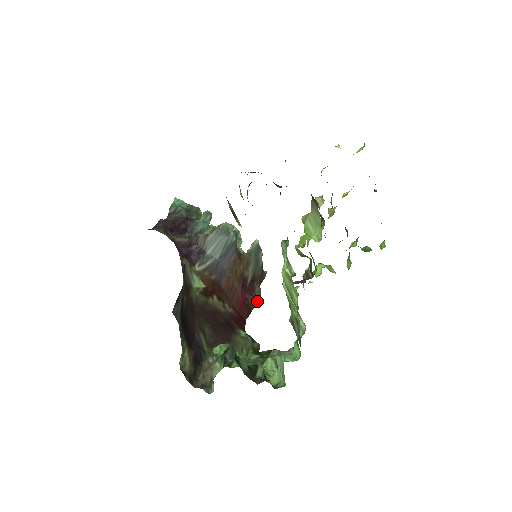
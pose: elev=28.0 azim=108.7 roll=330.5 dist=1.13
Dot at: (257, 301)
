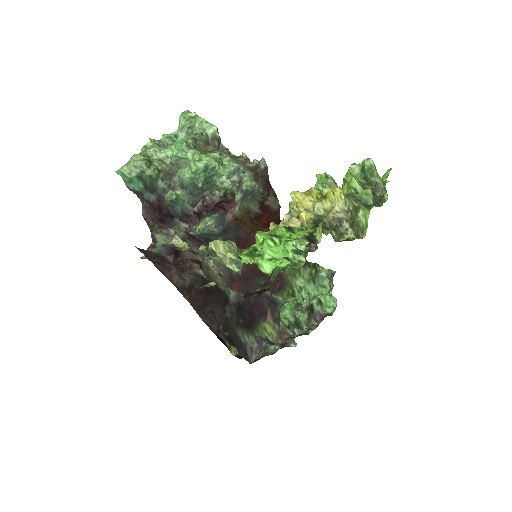
Dot at: (278, 208)
